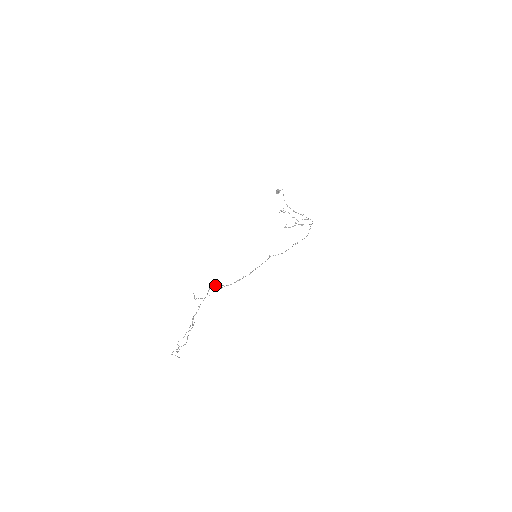
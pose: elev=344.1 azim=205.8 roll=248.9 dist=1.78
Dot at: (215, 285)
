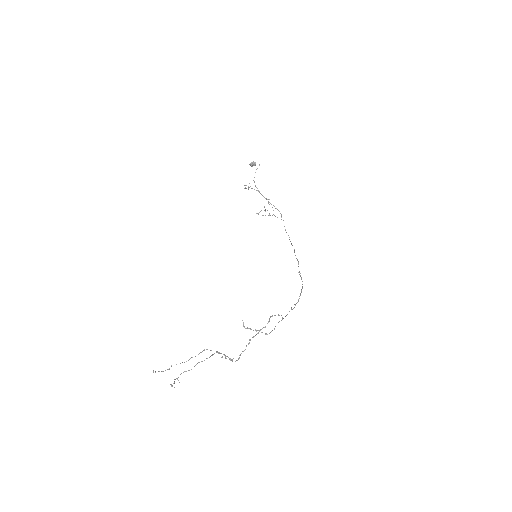
Dot at: (274, 315)
